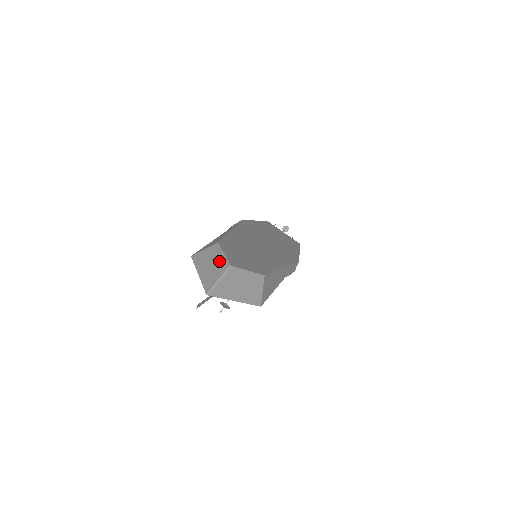
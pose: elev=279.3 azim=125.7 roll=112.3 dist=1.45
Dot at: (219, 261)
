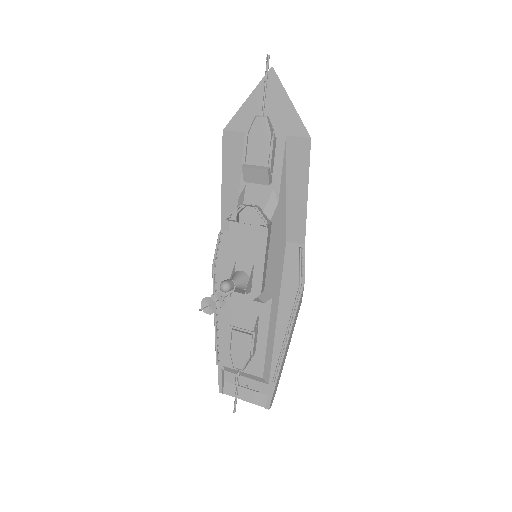
Dot at: occluded
